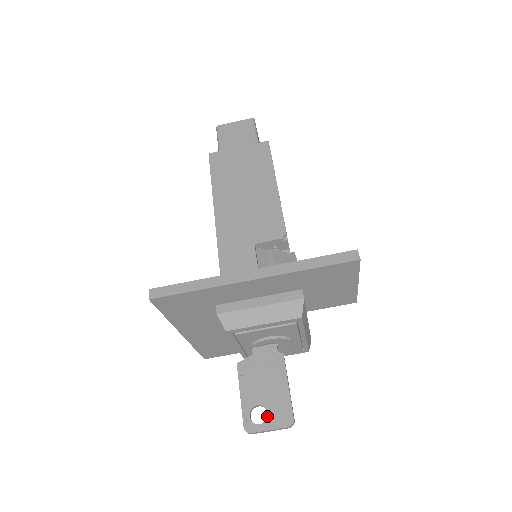
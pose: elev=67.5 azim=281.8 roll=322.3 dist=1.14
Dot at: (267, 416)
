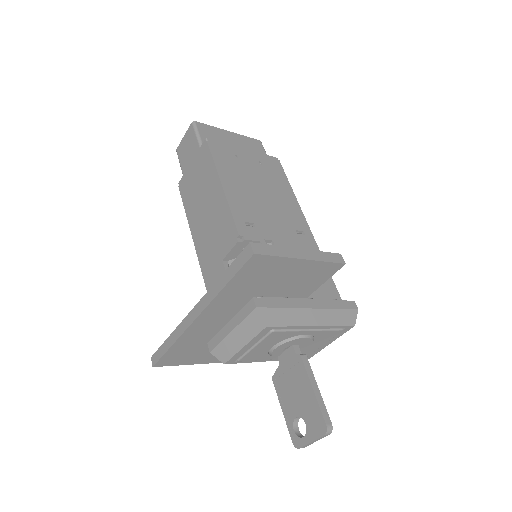
Dot at: (306, 427)
